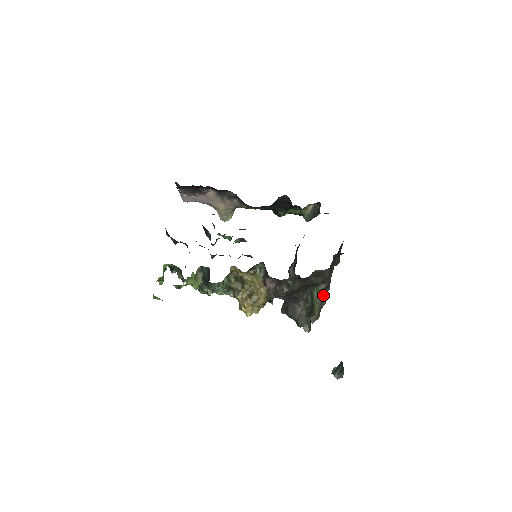
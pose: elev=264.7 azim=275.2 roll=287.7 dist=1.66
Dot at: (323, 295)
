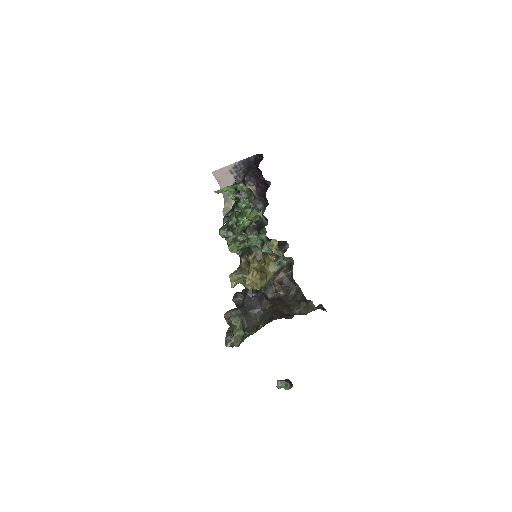
Dot at: occluded
